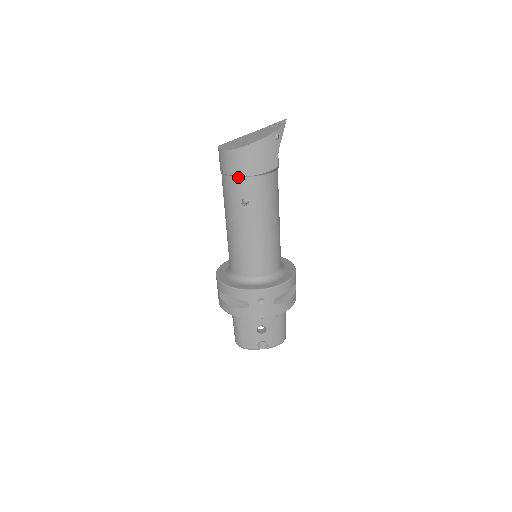
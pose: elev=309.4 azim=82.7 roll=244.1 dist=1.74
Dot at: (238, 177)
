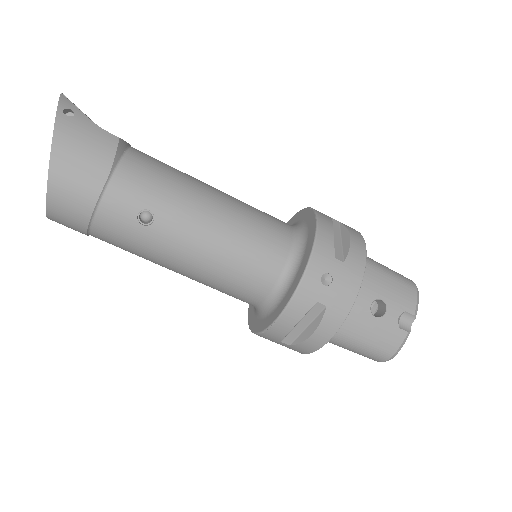
Dot at: (98, 206)
